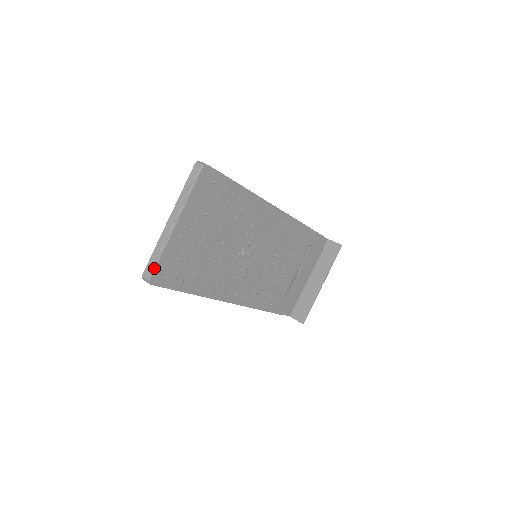
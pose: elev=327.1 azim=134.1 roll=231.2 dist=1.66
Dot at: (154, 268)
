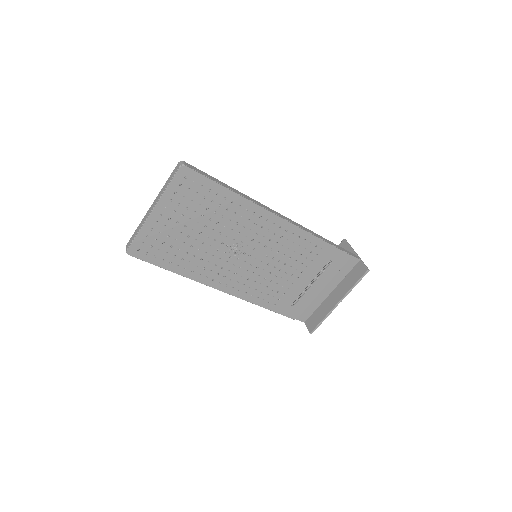
Dot at: (131, 242)
